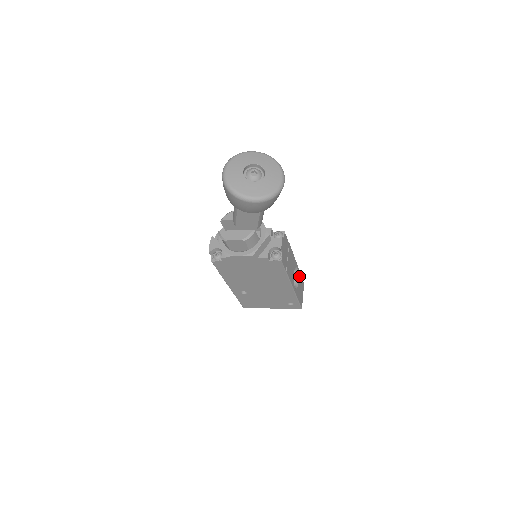
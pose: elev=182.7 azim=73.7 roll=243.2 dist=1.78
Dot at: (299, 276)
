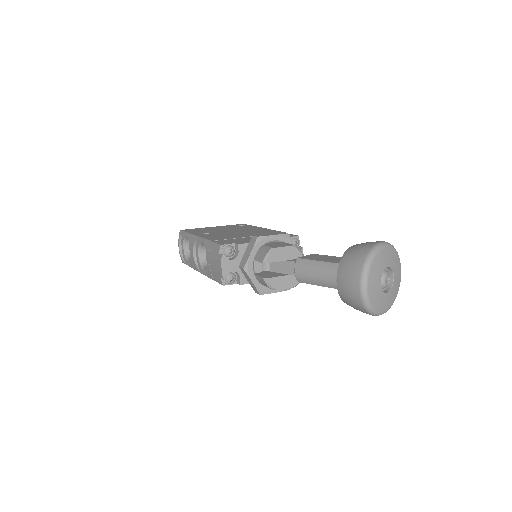
Dot at: occluded
